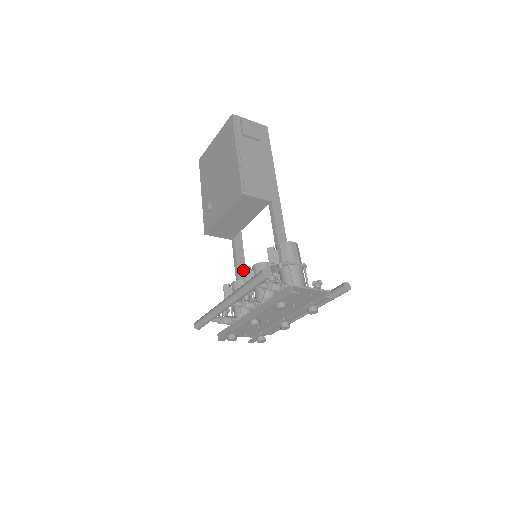
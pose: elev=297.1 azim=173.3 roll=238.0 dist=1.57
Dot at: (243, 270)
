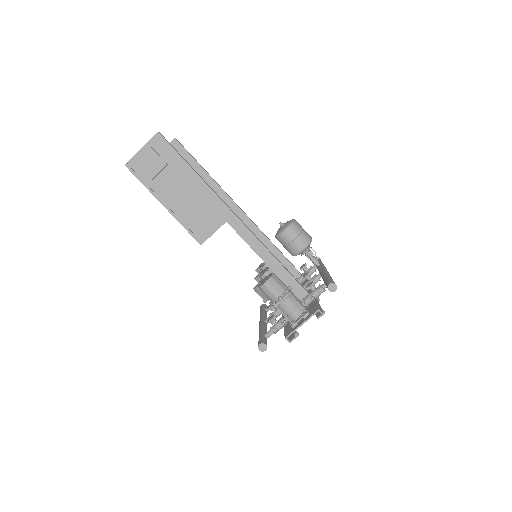
Dot at: (261, 236)
